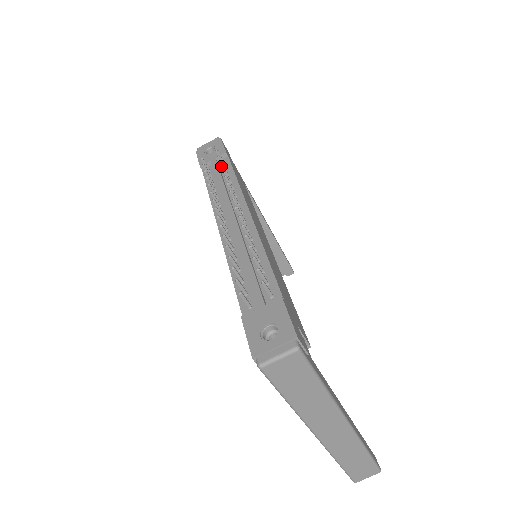
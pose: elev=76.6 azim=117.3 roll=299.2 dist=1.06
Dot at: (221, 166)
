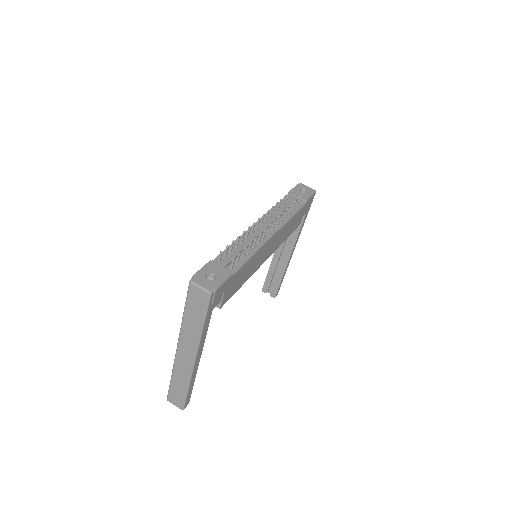
Dot at: (294, 203)
